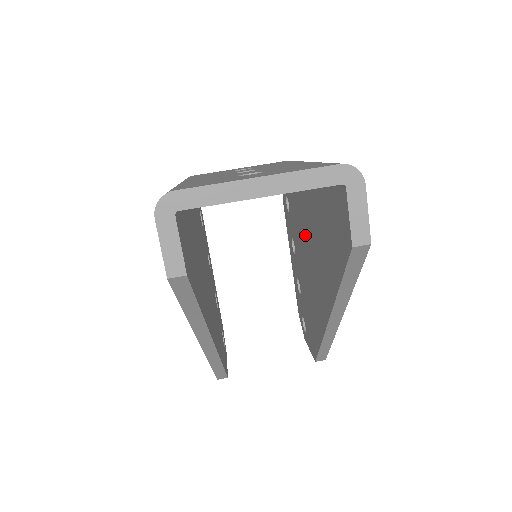
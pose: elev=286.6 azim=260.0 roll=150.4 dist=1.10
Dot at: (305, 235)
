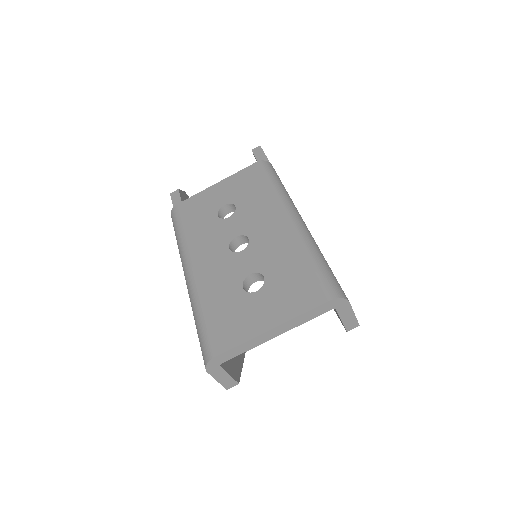
Dot at: occluded
